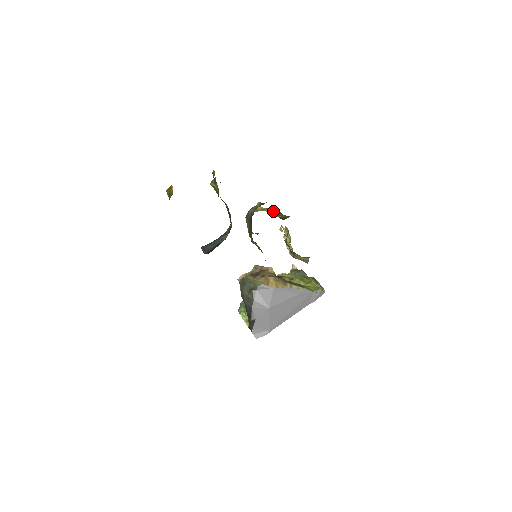
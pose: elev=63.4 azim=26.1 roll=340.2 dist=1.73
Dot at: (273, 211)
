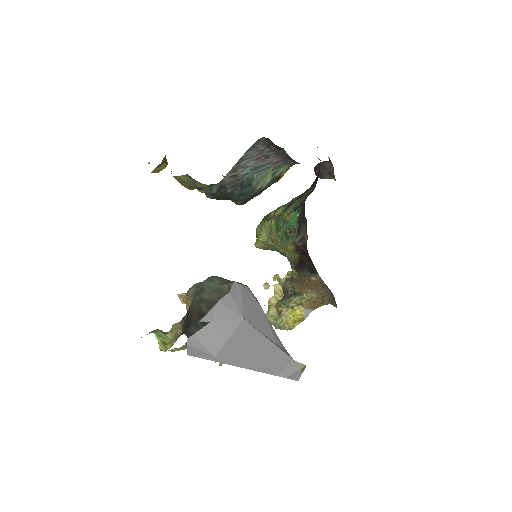
Dot at: occluded
